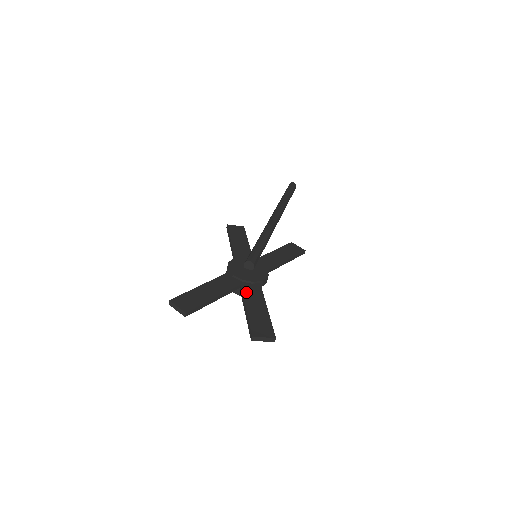
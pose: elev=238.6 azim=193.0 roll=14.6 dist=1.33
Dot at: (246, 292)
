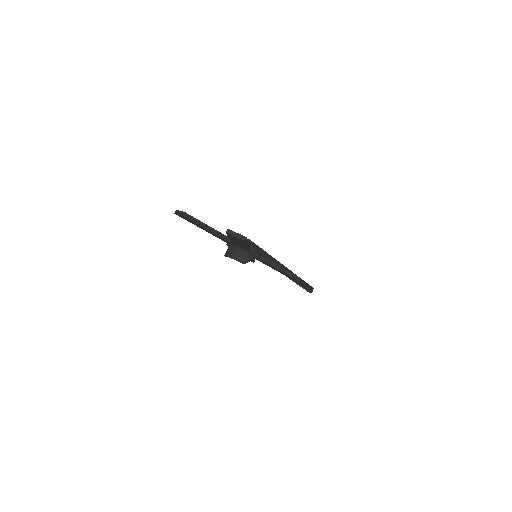
Dot at: occluded
